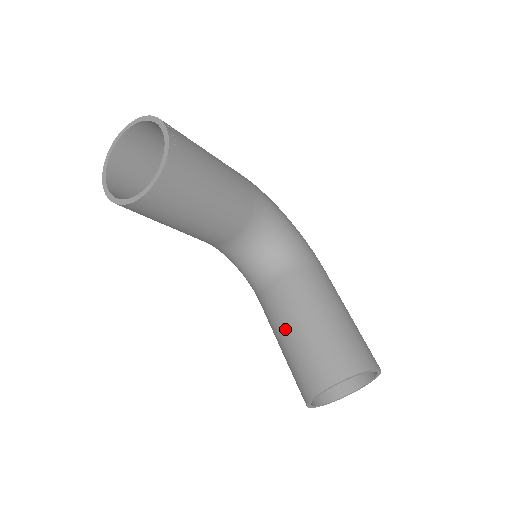
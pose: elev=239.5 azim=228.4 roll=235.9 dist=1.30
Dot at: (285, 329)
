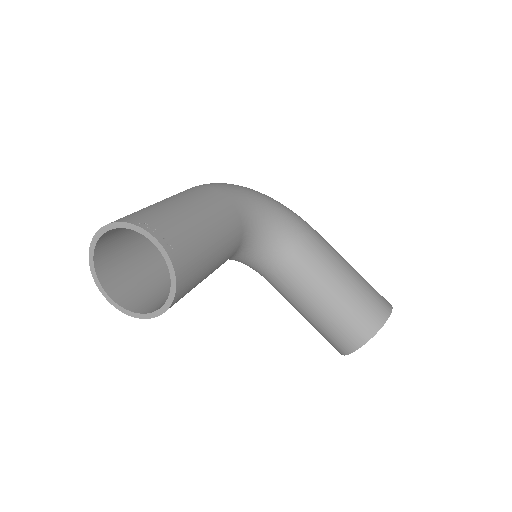
Dot at: (305, 308)
